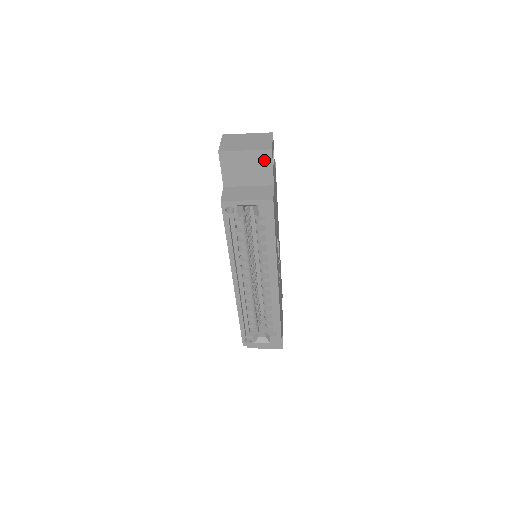
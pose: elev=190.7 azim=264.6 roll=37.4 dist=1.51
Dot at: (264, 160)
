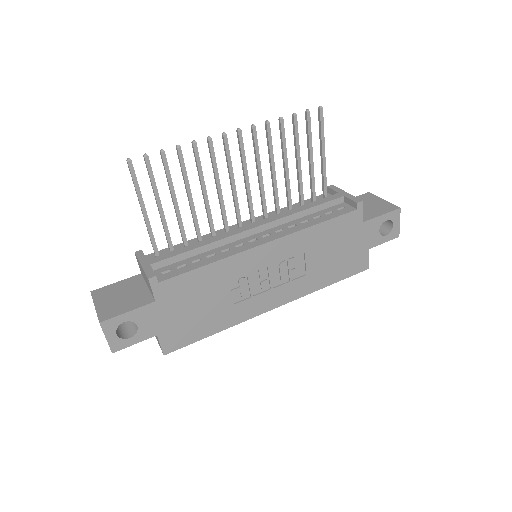
Dot at: occluded
